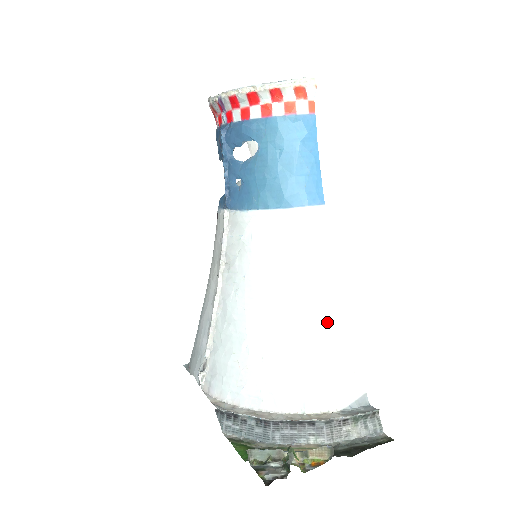
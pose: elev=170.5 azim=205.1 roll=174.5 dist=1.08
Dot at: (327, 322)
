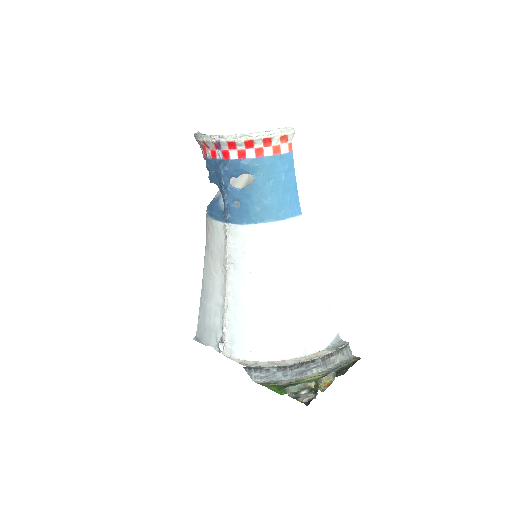
Dot at: (312, 294)
